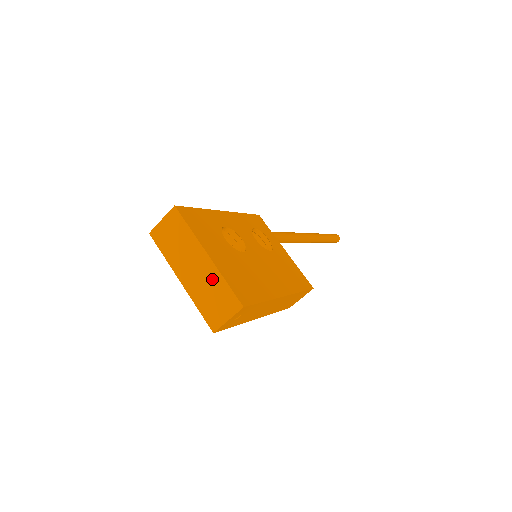
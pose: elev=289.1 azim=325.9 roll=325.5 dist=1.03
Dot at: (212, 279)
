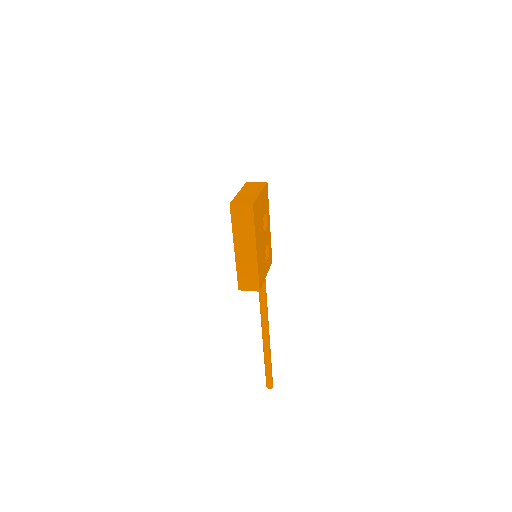
Dot at: (252, 196)
